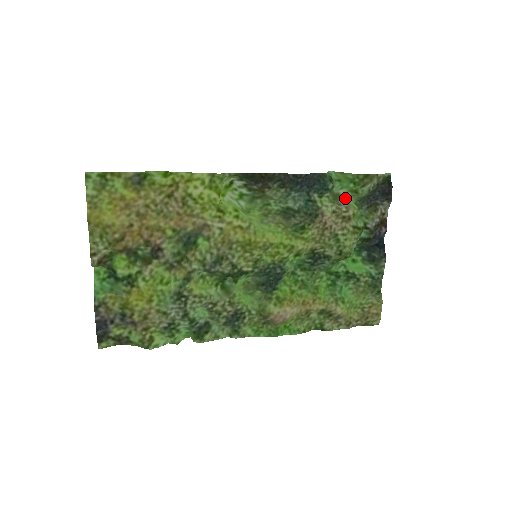
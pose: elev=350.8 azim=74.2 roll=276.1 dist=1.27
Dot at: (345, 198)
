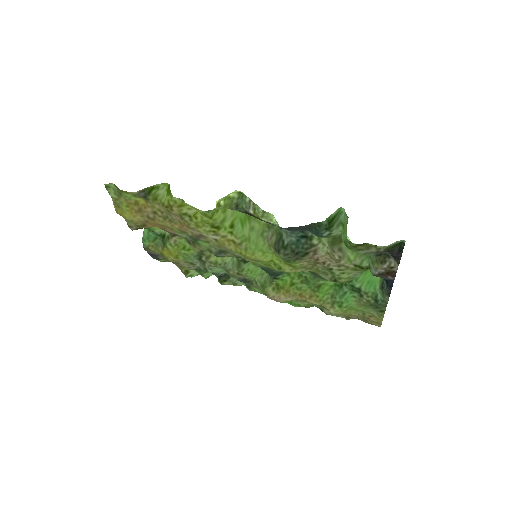
Dot at: (344, 245)
